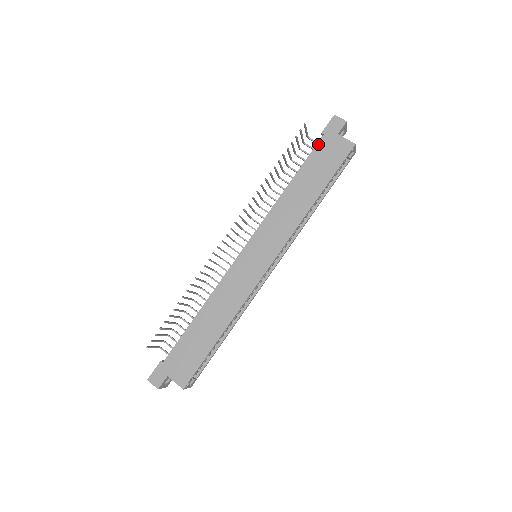
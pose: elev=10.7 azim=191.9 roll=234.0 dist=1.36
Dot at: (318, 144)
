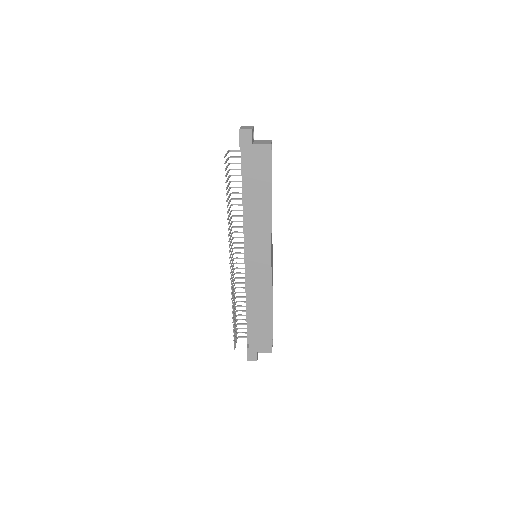
Dot at: (243, 160)
